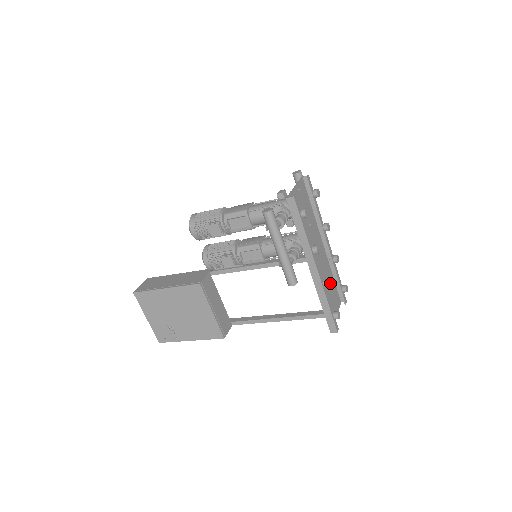
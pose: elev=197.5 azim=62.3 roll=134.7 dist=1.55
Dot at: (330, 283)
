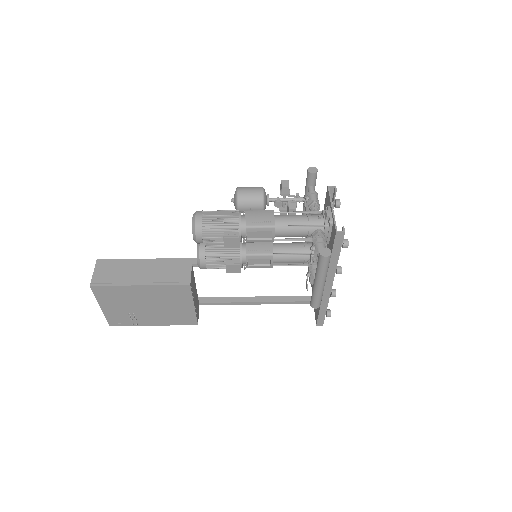
Dot at: occluded
